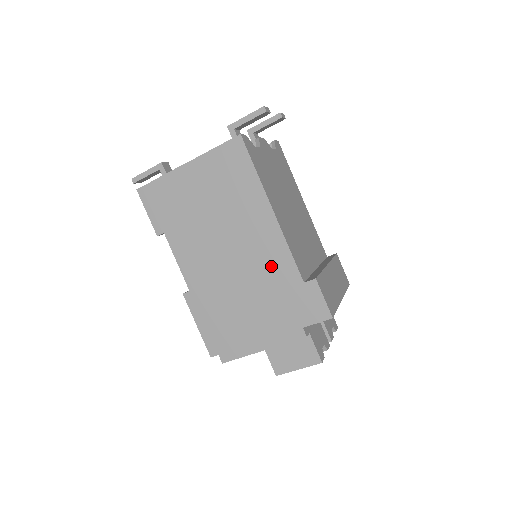
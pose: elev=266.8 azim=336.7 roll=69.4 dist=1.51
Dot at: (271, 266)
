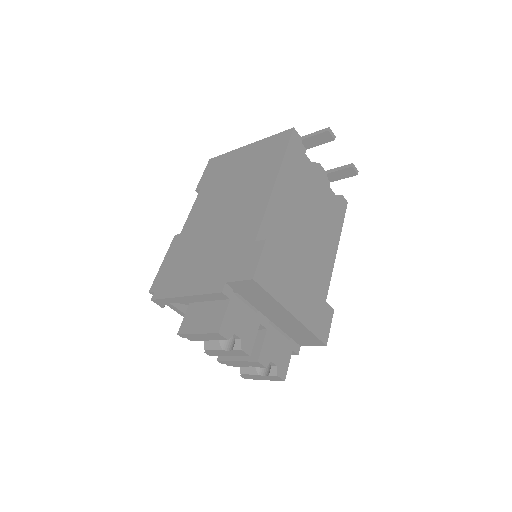
Dot at: (243, 223)
